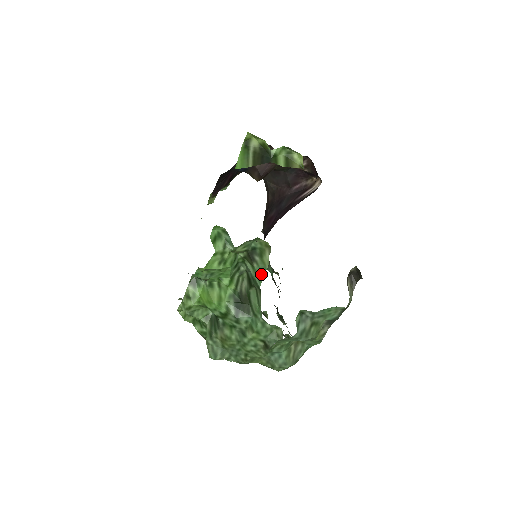
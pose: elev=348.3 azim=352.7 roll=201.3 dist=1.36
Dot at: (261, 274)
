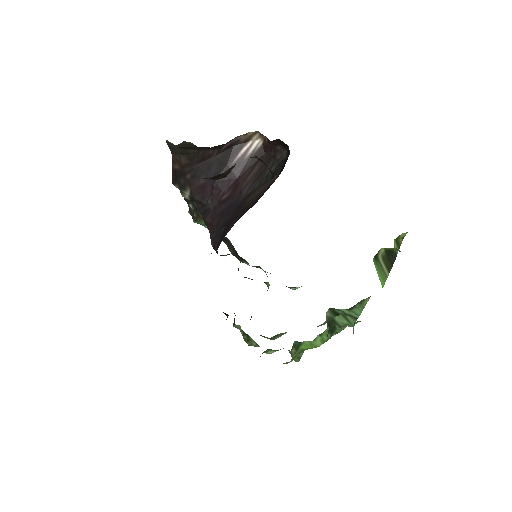
Dot at: (359, 312)
